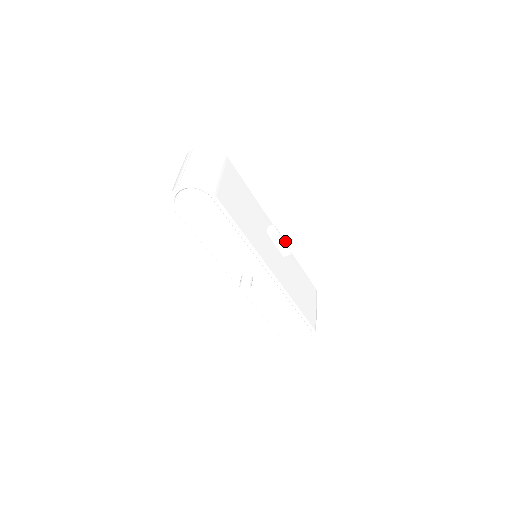
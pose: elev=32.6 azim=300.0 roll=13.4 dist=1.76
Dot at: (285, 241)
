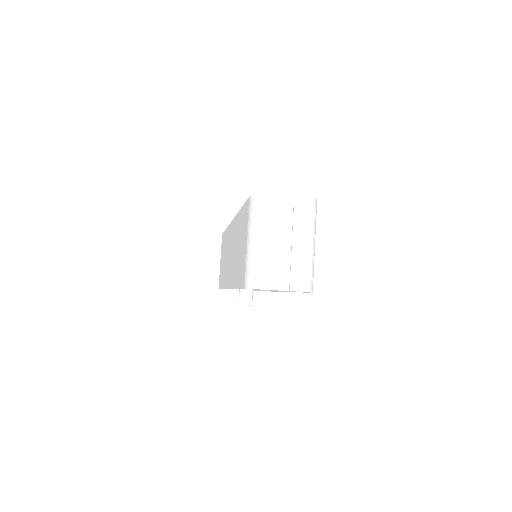
Dot at: occluded
